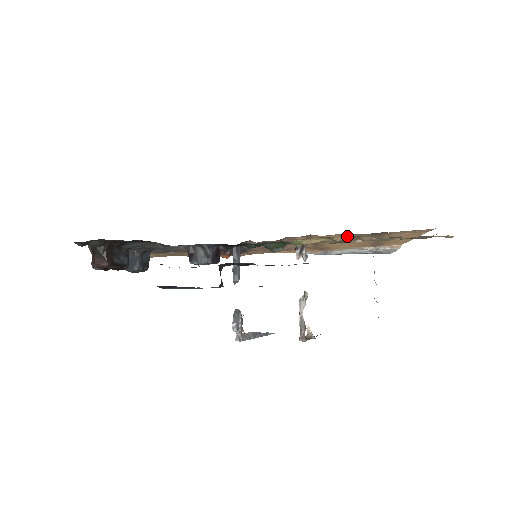
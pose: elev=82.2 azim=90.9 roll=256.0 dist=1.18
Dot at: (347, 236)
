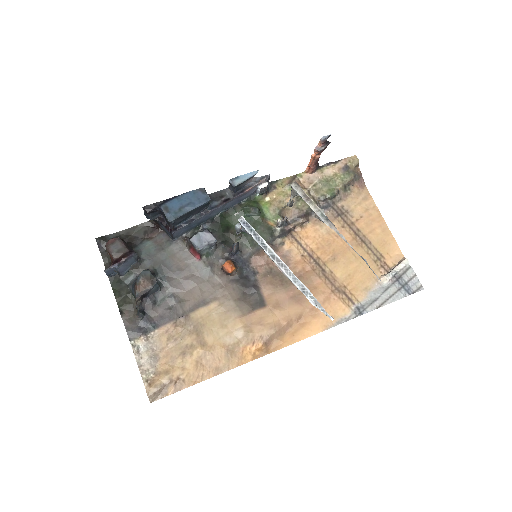
Dot at: (290, 178)
